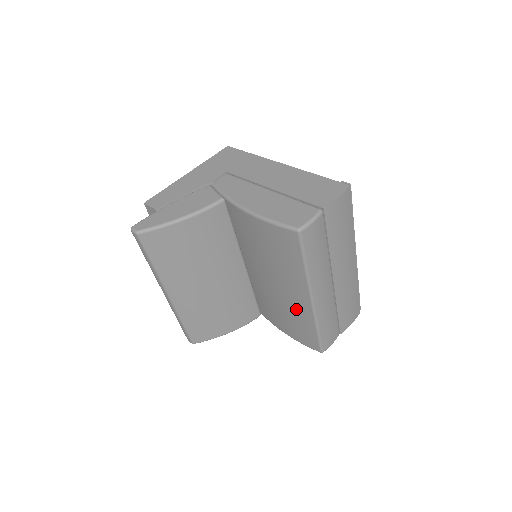
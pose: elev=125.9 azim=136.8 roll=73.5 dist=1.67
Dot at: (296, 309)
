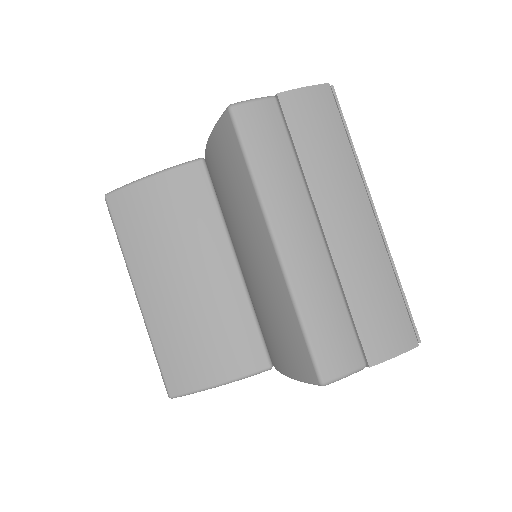
Dot at: (271, 287)
